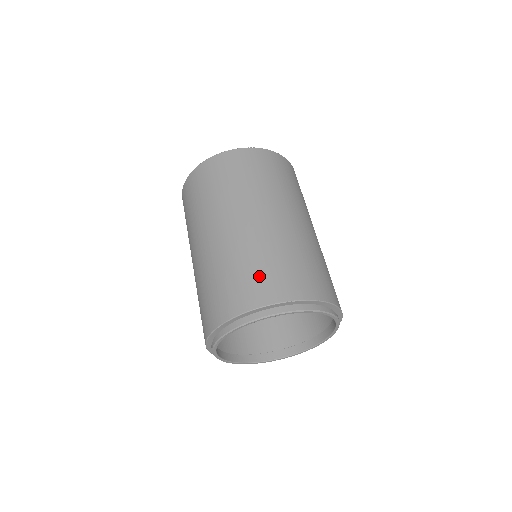
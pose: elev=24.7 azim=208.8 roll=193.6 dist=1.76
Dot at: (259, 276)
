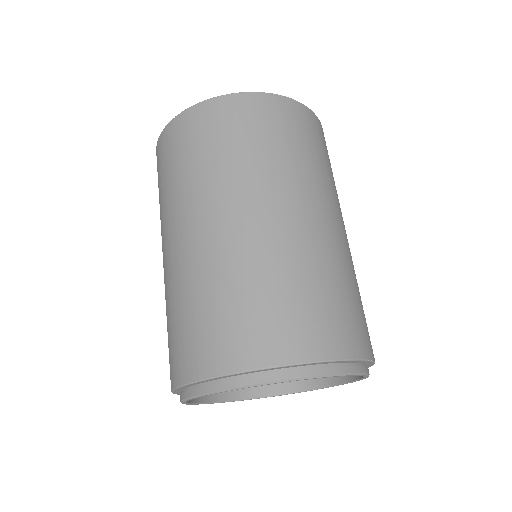
Dot at: (174, 339)
